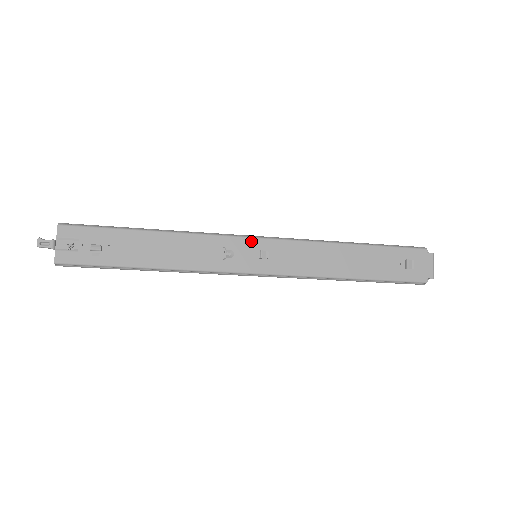
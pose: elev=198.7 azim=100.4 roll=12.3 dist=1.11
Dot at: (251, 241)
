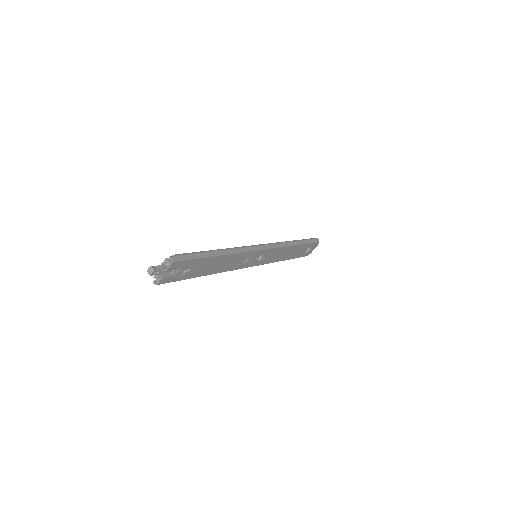
Dot at: (261, 251)
